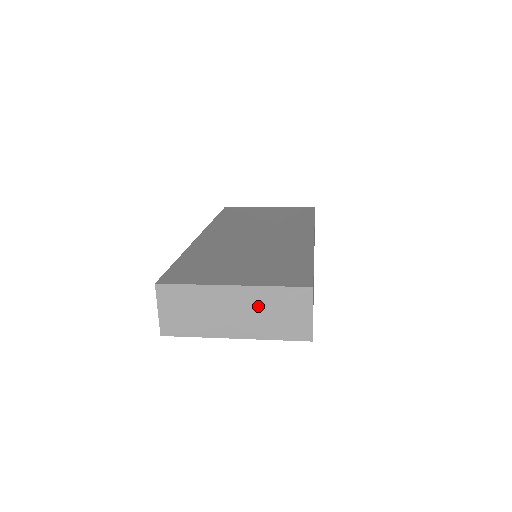
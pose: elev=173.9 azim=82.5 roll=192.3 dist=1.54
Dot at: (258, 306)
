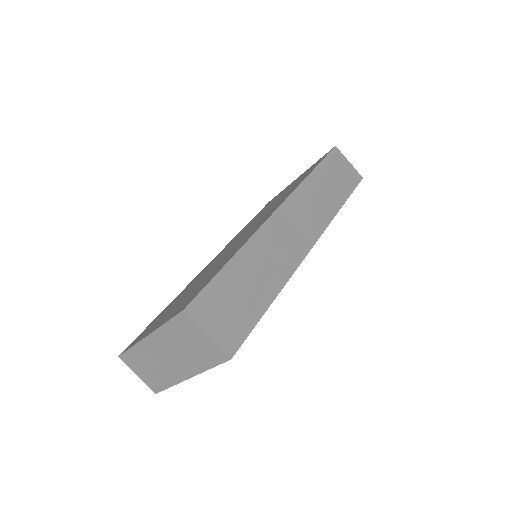
Dot at: (173, 345)
